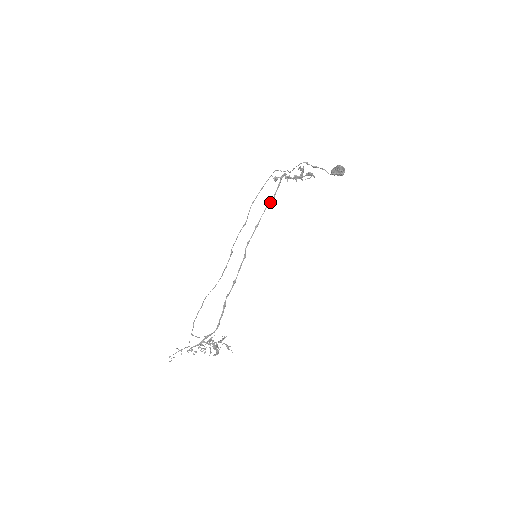
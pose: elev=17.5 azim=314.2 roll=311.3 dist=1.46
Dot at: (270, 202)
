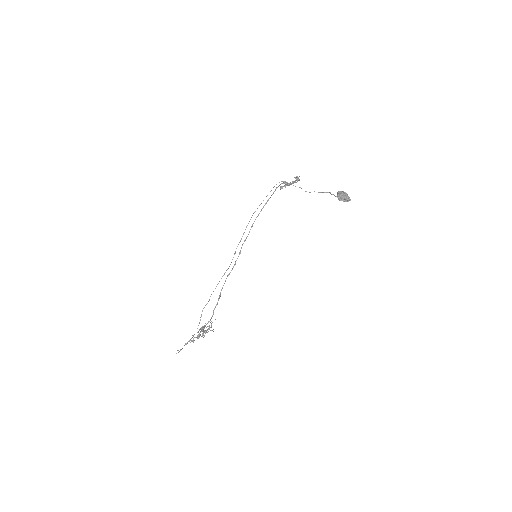
Dot at: occluded
